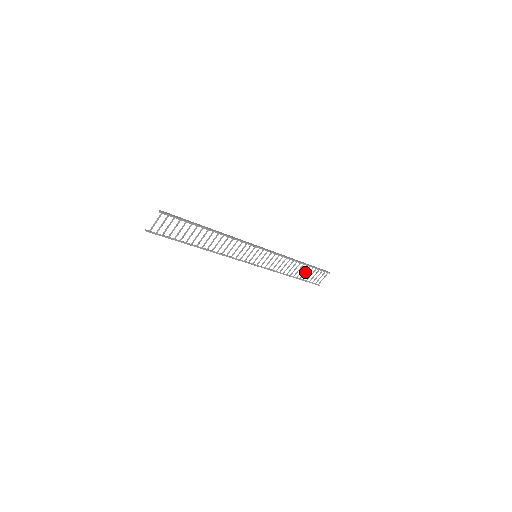
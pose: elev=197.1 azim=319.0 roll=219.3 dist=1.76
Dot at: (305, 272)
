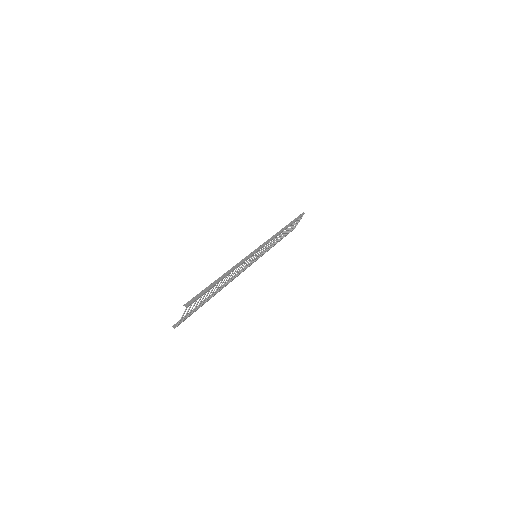
Dot at: (288, 230)
